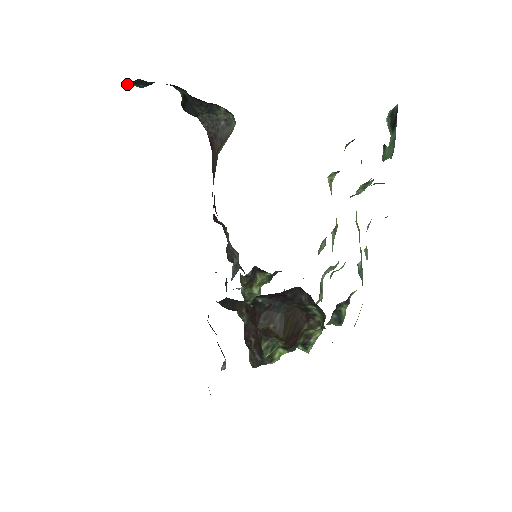
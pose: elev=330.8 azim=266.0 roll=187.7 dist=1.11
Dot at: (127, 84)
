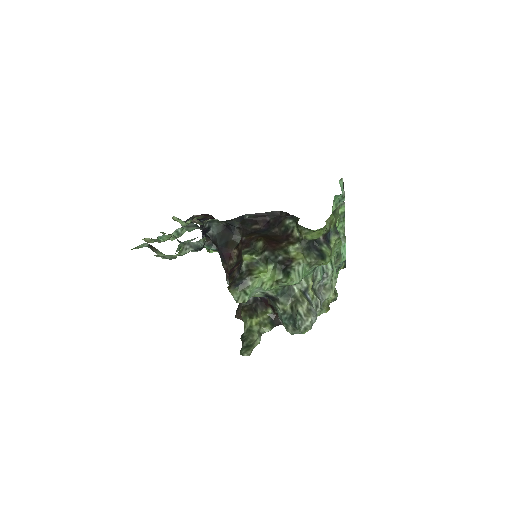
Dot at: (204, 236)
